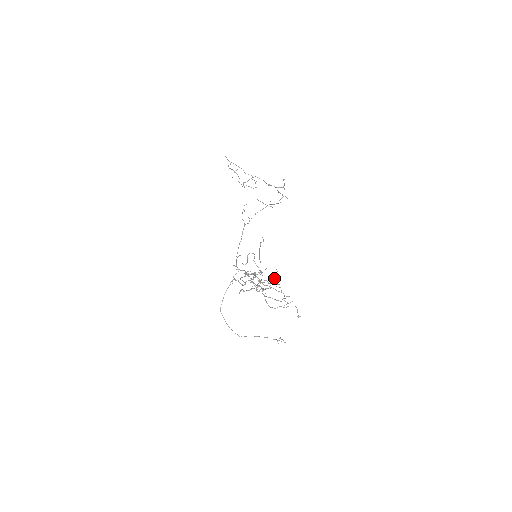
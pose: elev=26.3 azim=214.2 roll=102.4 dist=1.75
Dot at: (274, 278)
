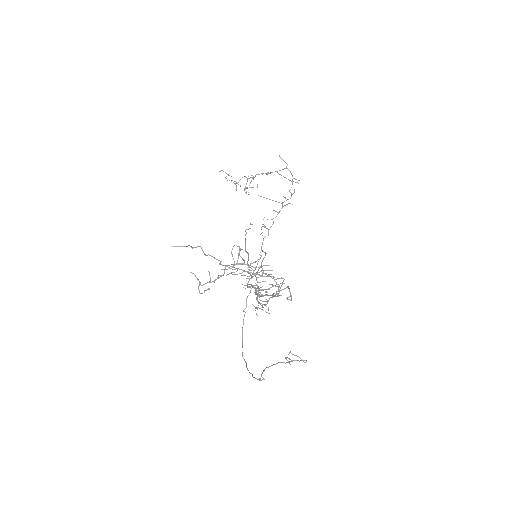
Dot at: (264, 265)
